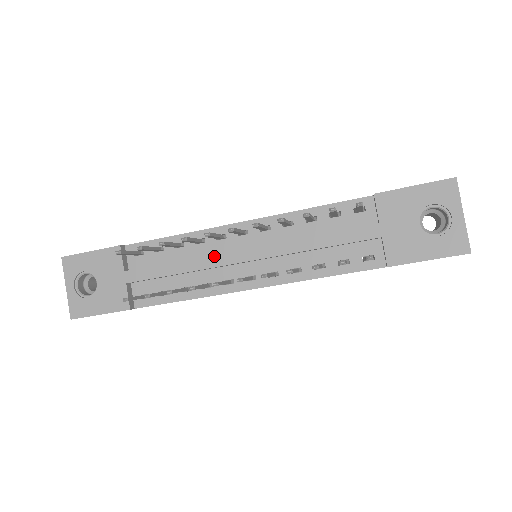
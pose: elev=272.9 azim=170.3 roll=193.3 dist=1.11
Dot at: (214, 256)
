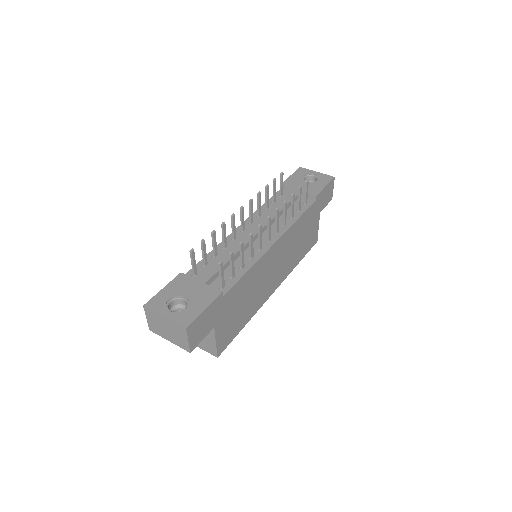
Dot at: (241, 240)
